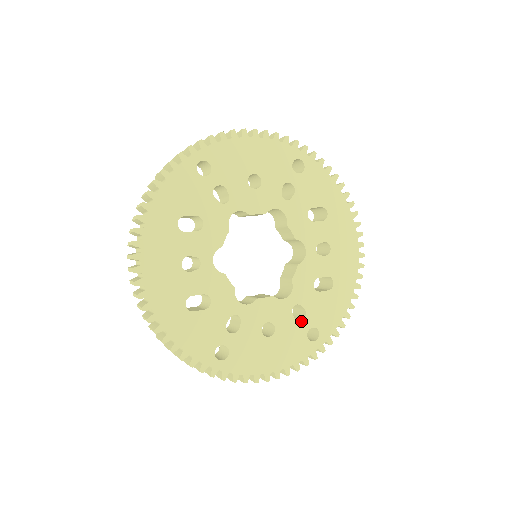
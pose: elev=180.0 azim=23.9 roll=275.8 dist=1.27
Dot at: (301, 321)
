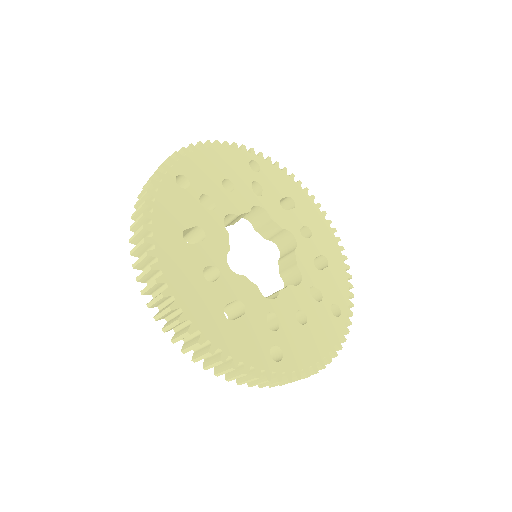
Dot at: (321, 301)
